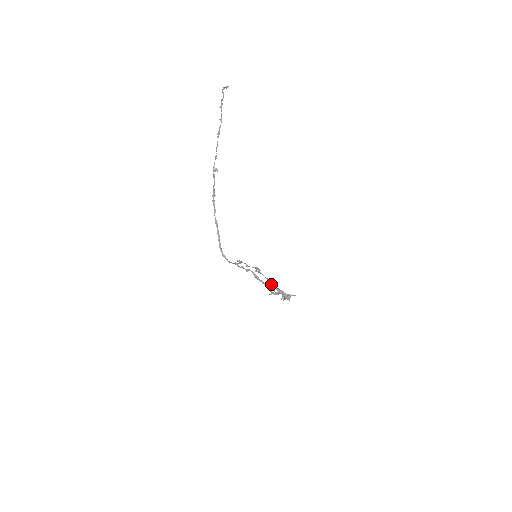
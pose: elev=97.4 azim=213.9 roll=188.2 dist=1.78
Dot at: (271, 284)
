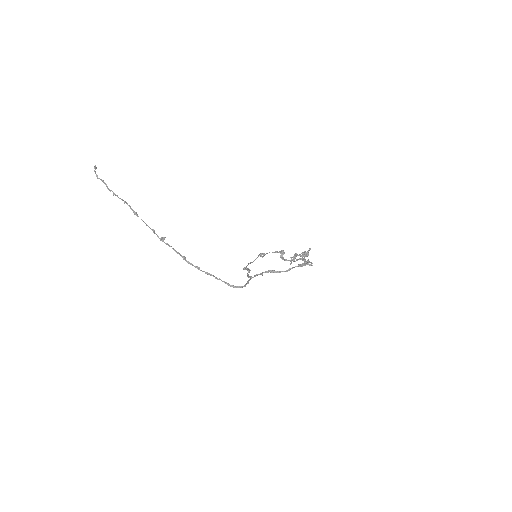
Dot at: occluded
